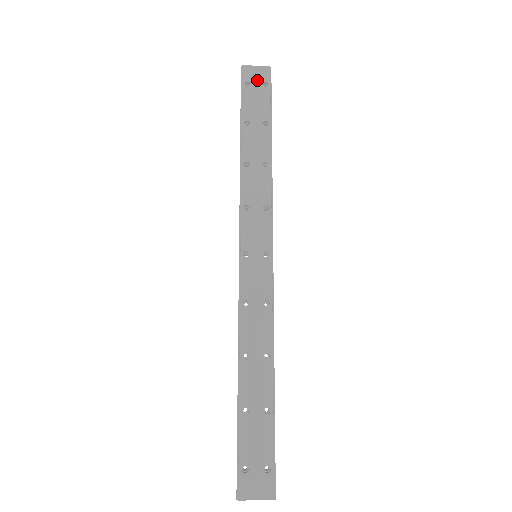
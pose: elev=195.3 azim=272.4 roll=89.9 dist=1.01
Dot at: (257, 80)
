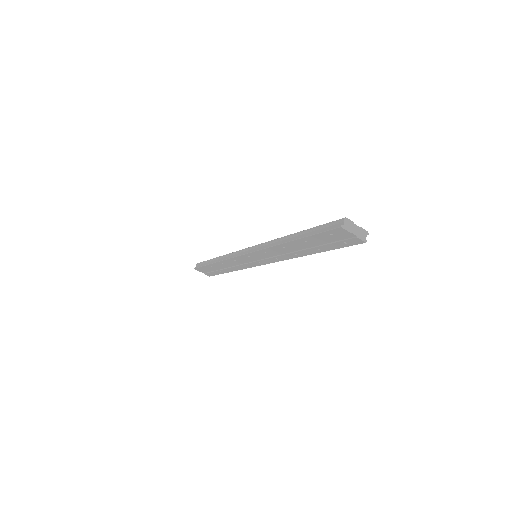
Dot at: occluded
